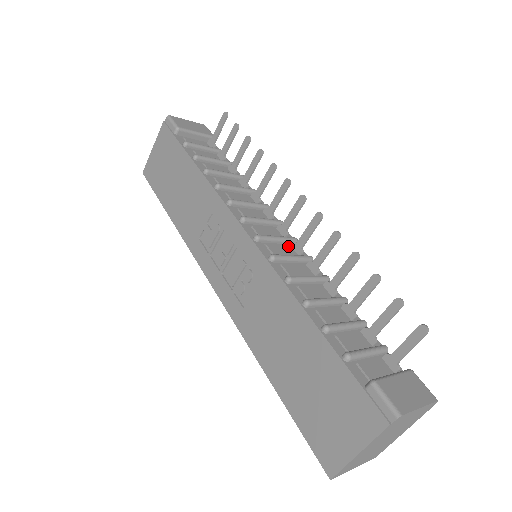
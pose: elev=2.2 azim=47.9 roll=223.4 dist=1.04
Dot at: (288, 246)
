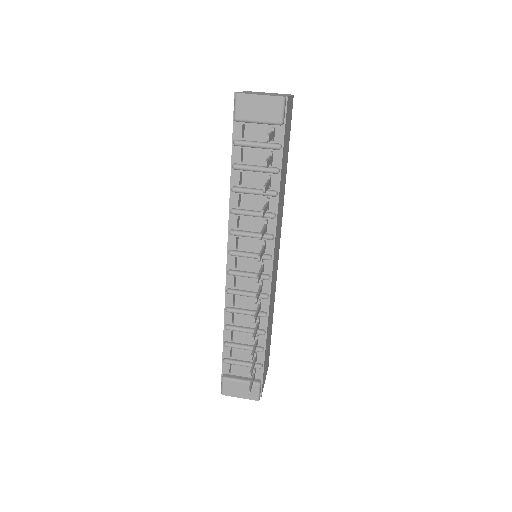
Dot at: occluded
